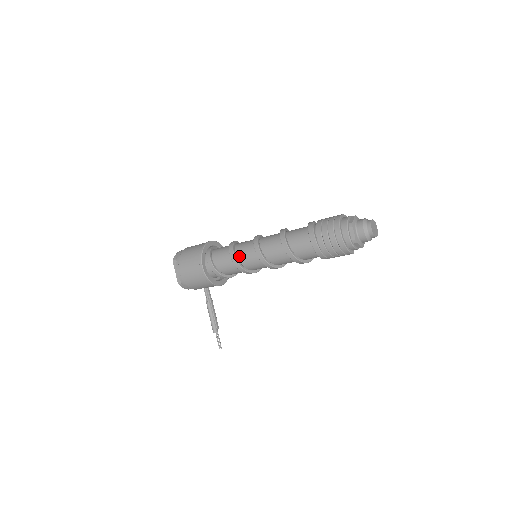
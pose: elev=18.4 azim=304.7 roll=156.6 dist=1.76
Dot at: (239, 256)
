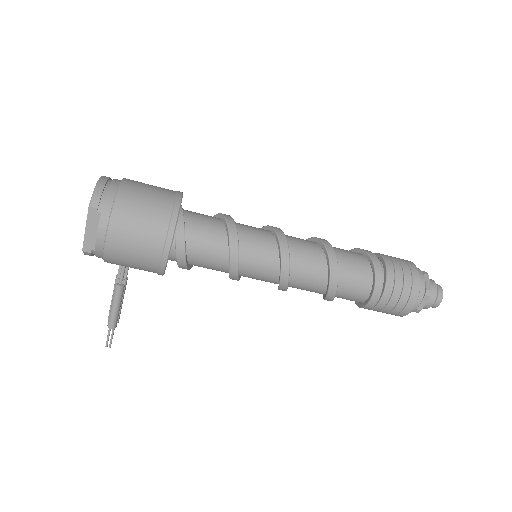
Dot at: (244, 259)
